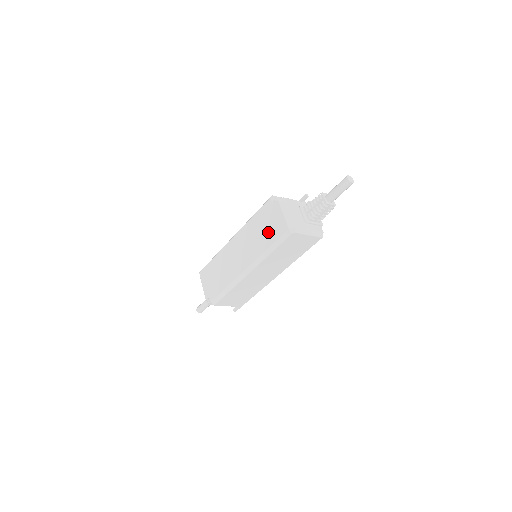
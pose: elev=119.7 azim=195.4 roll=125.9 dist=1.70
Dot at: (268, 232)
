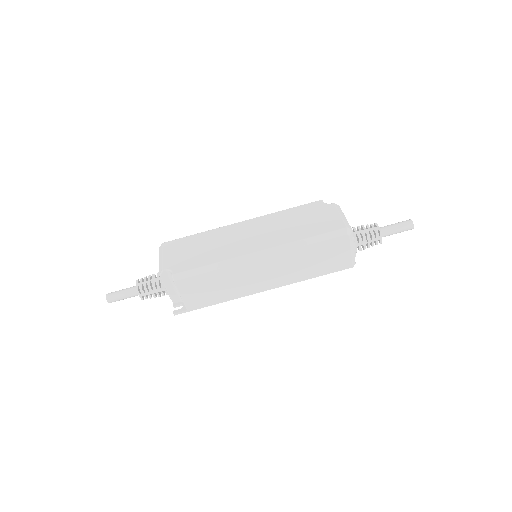
Dot at: (311, 225)
